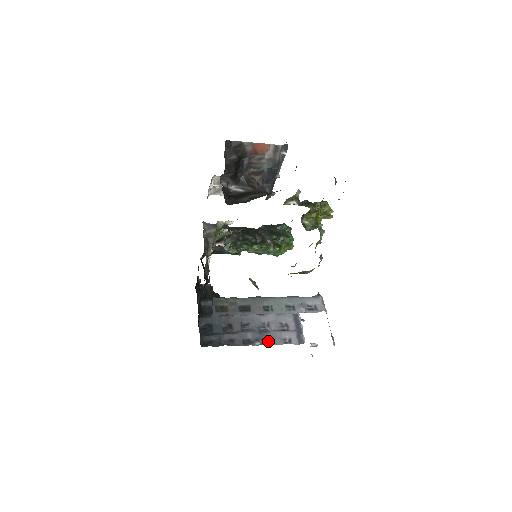
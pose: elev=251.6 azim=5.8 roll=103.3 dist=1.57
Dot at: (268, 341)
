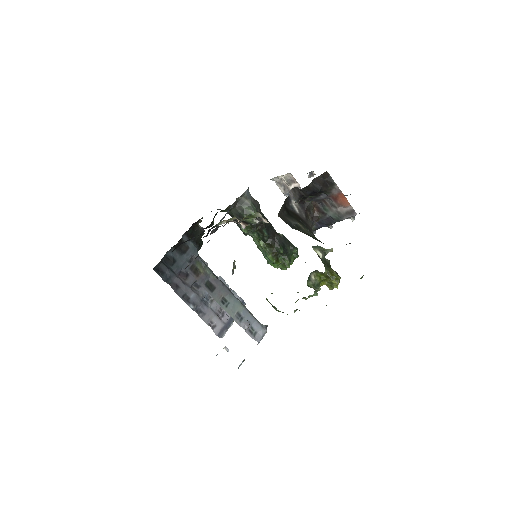
Dot at: (200, 312)
